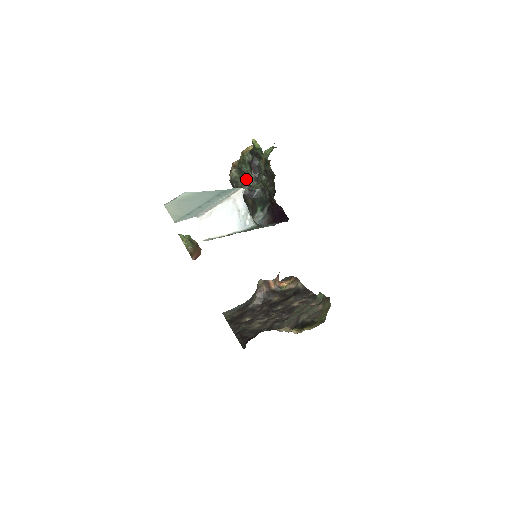
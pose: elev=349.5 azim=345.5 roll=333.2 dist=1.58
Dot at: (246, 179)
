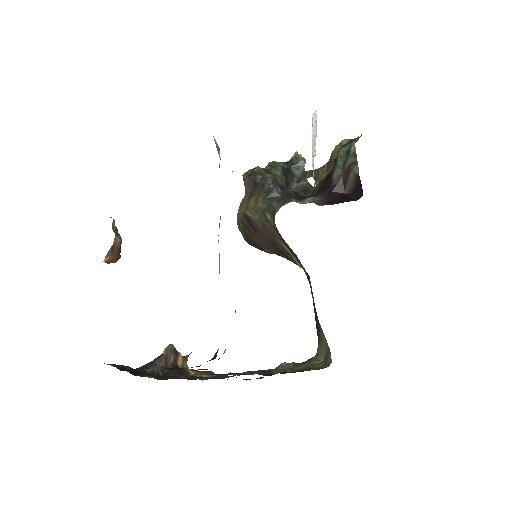
Dot at: (279, 175)
